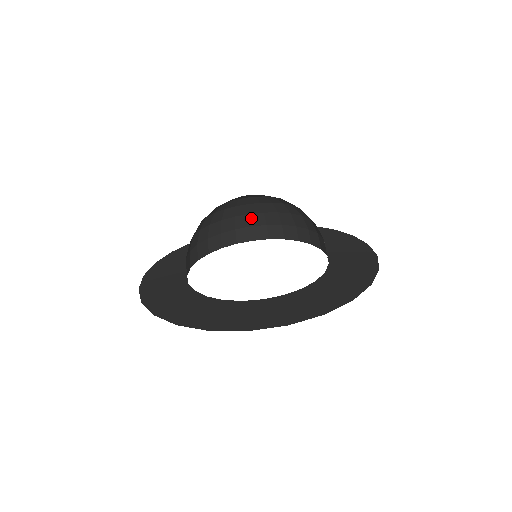
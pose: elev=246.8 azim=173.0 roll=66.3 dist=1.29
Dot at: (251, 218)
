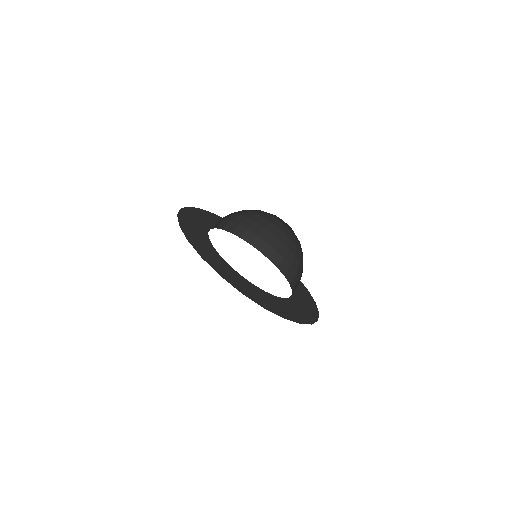
Dot at: (272, 238)
